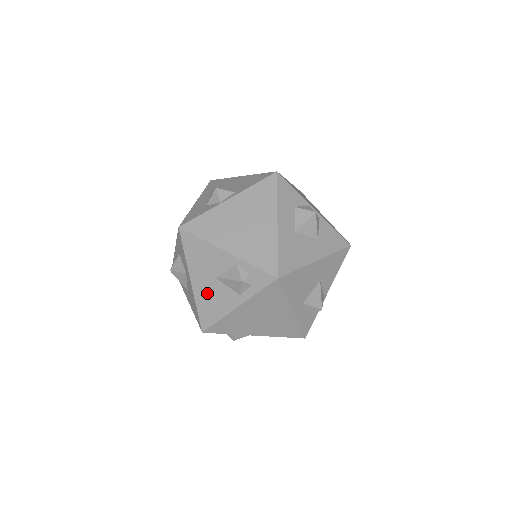
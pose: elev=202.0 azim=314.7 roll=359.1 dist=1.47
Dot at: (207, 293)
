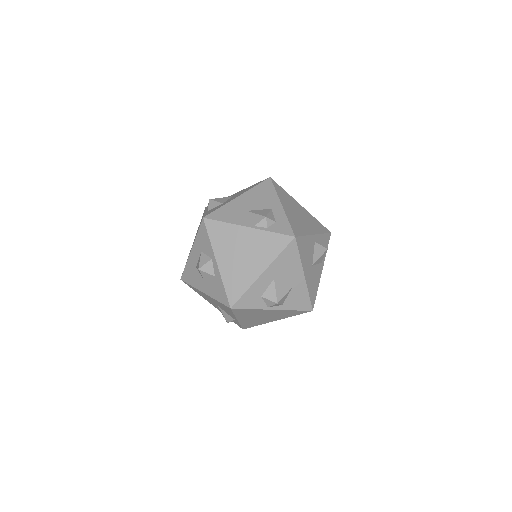
Dot at: (206, 297)
